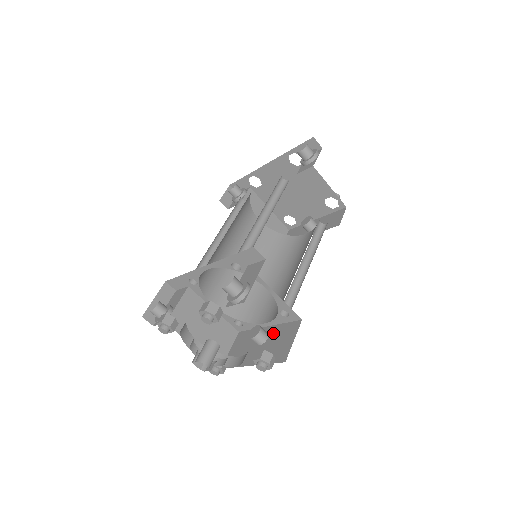
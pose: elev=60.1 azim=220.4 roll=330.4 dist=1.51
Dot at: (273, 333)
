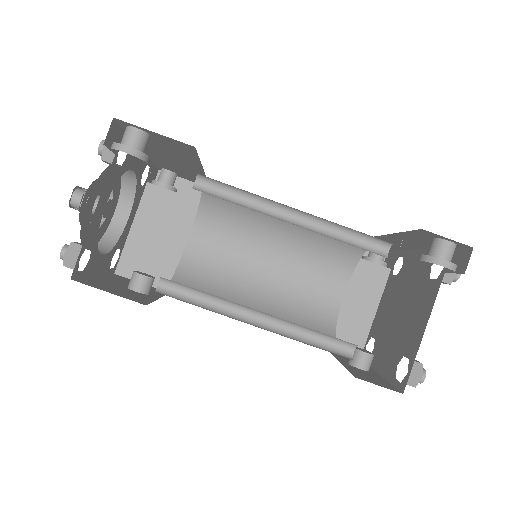
Dot at: (141, 294)
